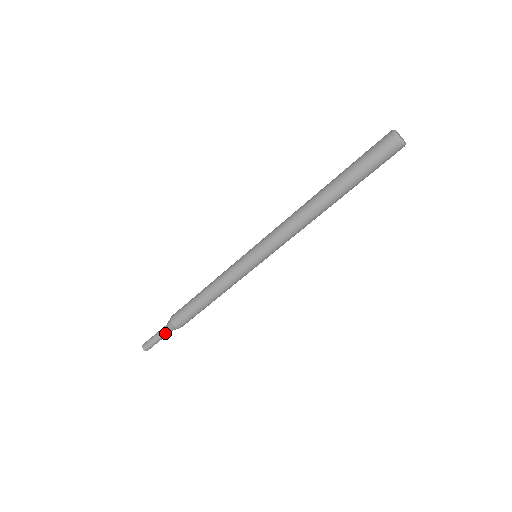
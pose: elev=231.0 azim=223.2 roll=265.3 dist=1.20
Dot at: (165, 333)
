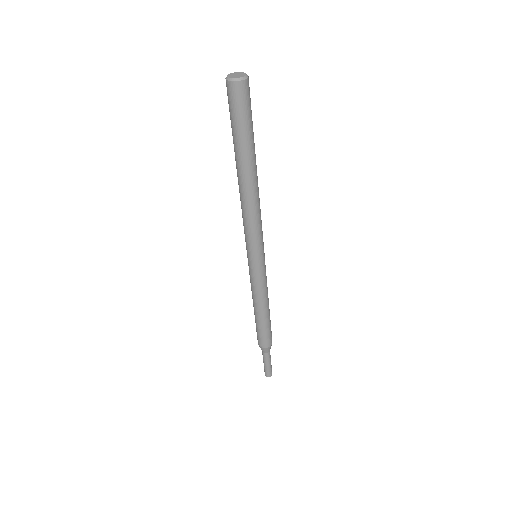
Dot at: (269, 356)
